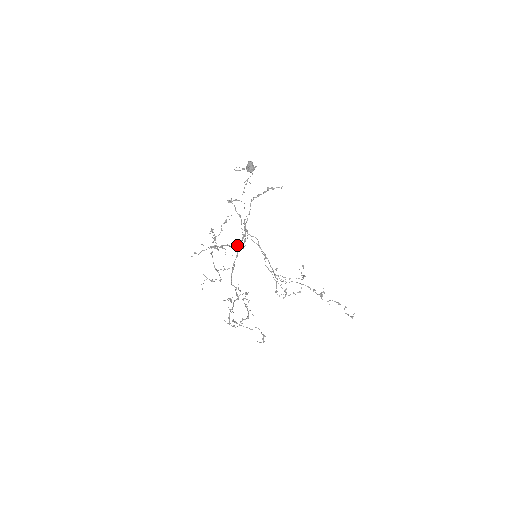
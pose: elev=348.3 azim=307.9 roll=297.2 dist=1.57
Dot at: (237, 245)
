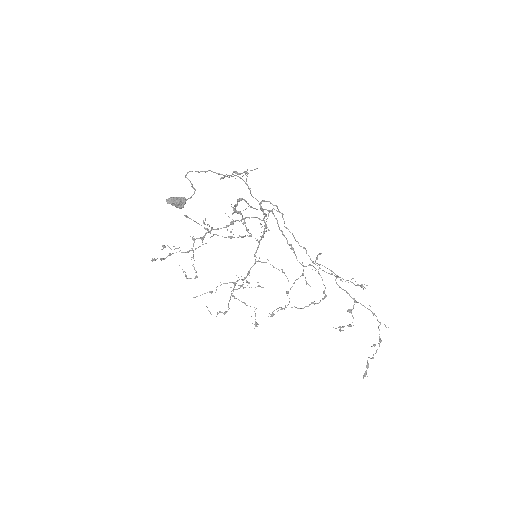
Dot at: occluded
